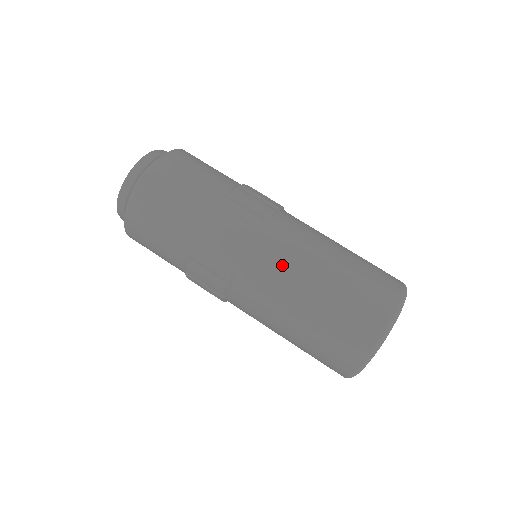
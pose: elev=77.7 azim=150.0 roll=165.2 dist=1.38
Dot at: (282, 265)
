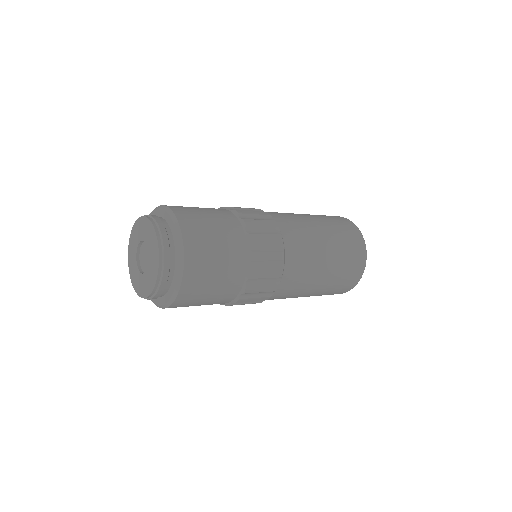
Dot at: (306, 258)
